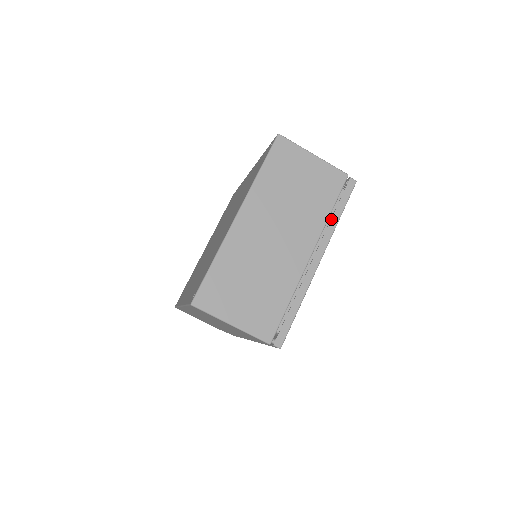
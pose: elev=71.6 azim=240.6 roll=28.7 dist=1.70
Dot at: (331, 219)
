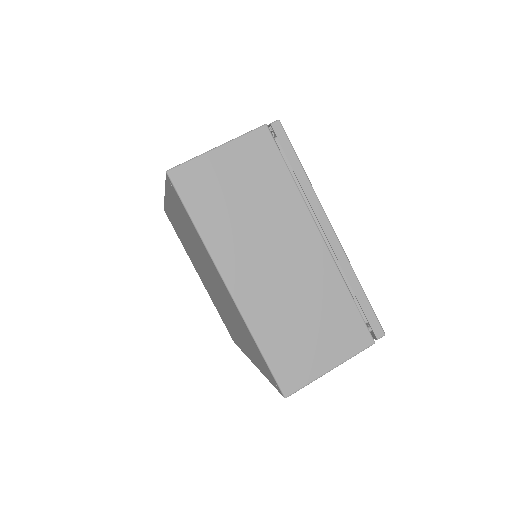
Dot at: (300, 184)
